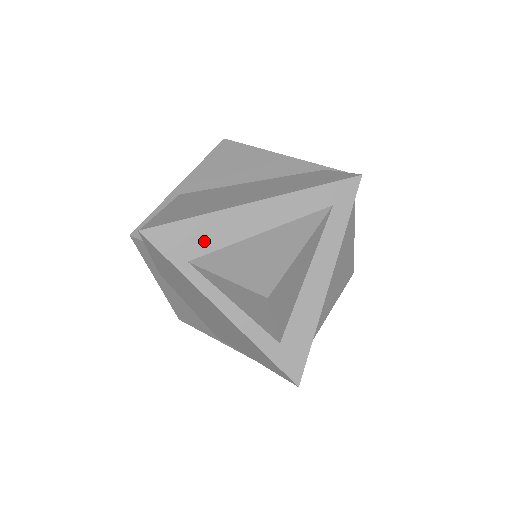
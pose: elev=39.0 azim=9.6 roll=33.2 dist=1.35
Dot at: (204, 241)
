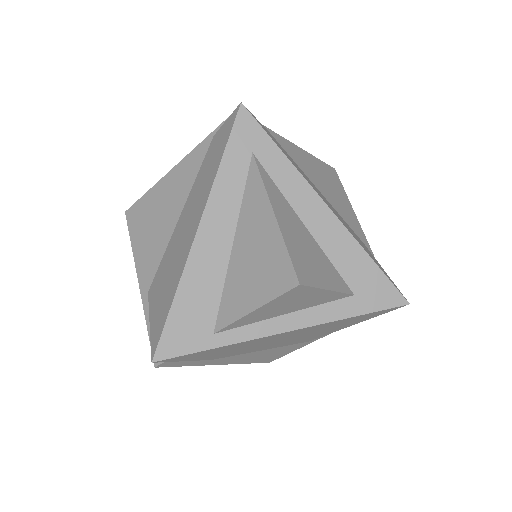
Dot at: (204, 305)
